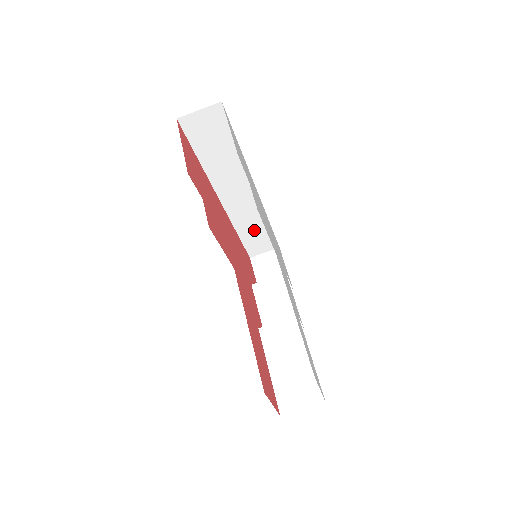
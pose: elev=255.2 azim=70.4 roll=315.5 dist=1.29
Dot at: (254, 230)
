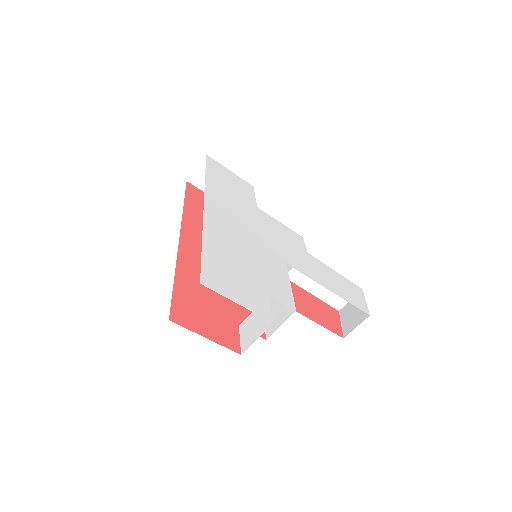
Dot at: occluded
